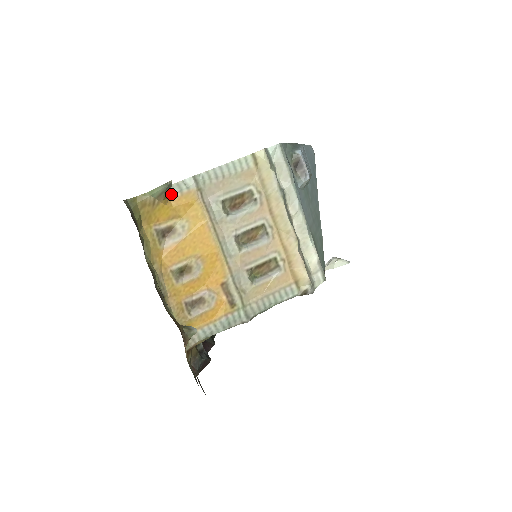
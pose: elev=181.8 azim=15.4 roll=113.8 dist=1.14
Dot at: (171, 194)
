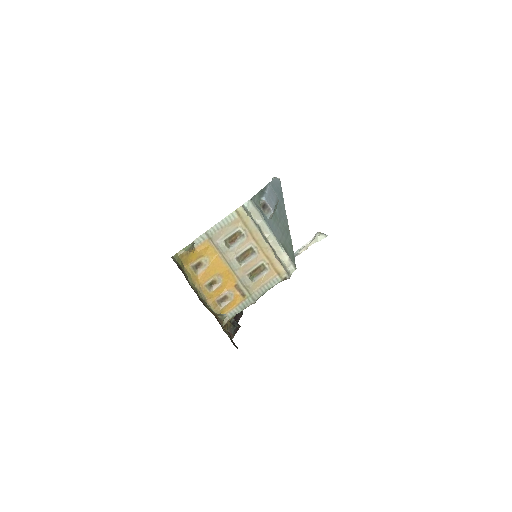
Dot at: (195, 245)
